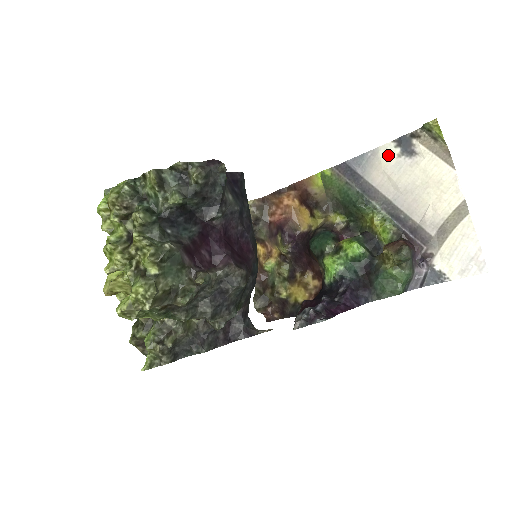
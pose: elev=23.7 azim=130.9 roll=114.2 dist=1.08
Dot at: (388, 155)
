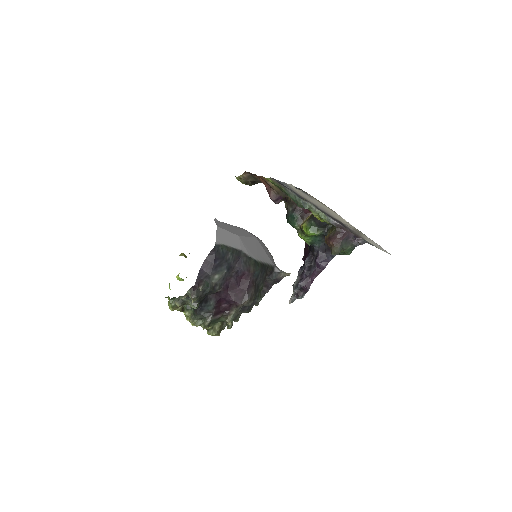
Dot at: (296, 189)
